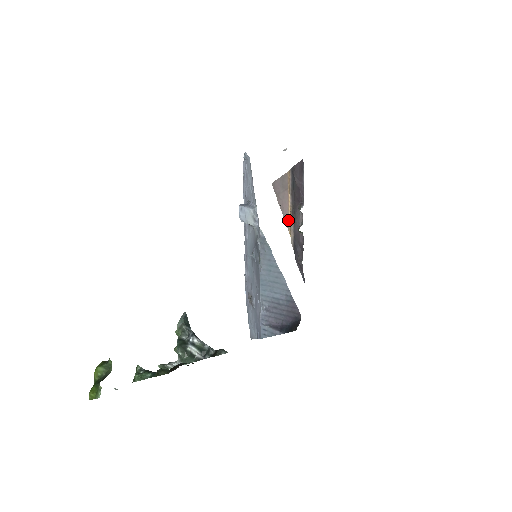
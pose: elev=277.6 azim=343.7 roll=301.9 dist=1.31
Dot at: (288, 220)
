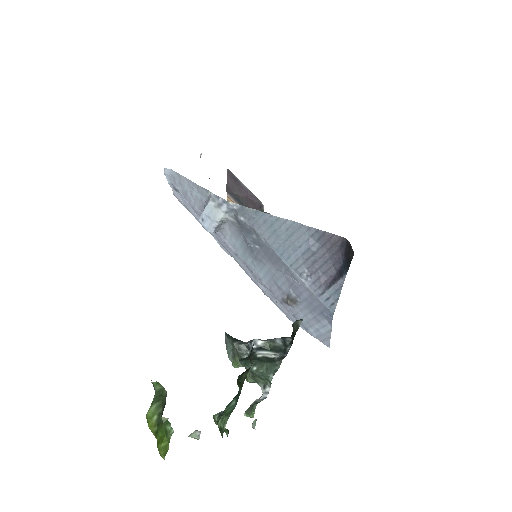
Dot at: occluded
